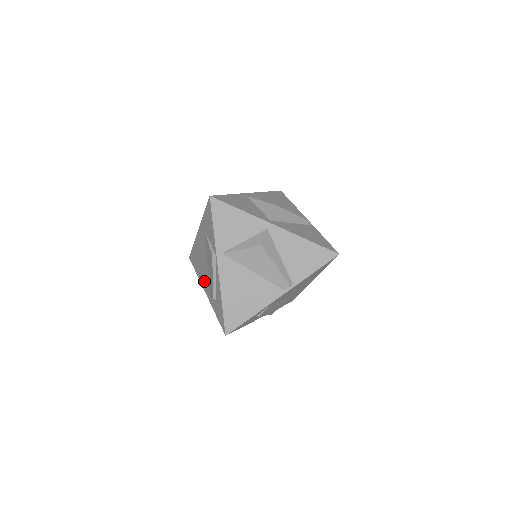
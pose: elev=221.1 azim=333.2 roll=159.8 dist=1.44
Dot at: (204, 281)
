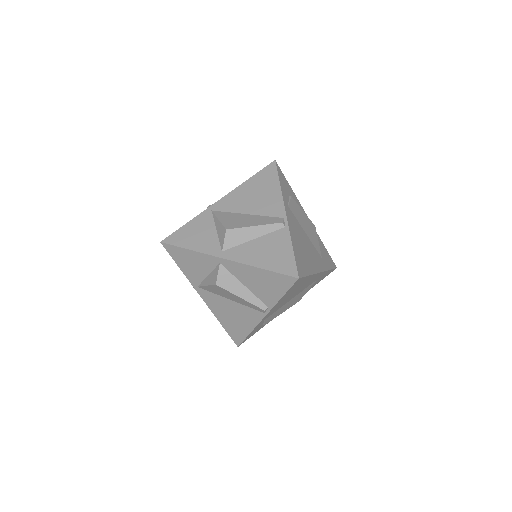
Dot at: occluded
